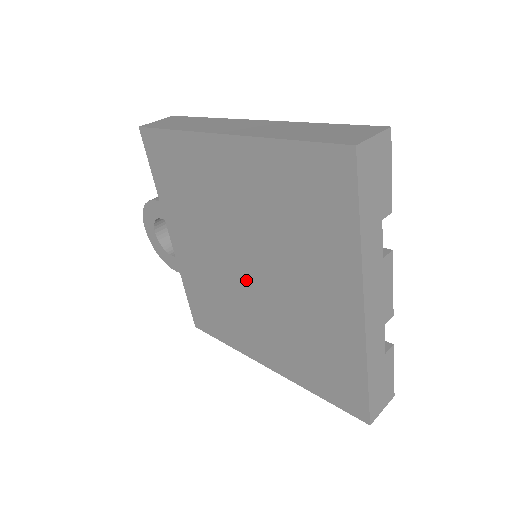
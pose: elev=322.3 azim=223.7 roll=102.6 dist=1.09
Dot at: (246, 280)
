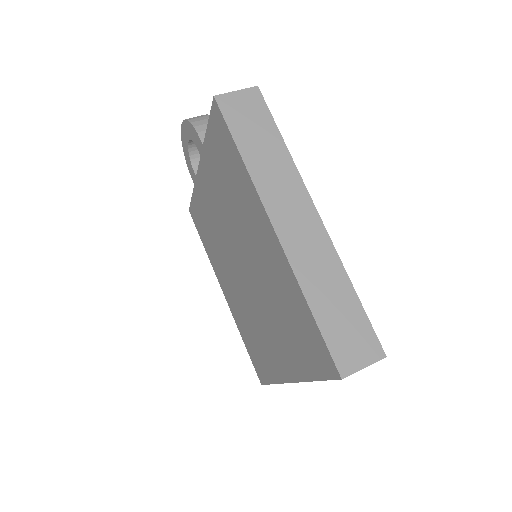
Dot at: (237, 268)
